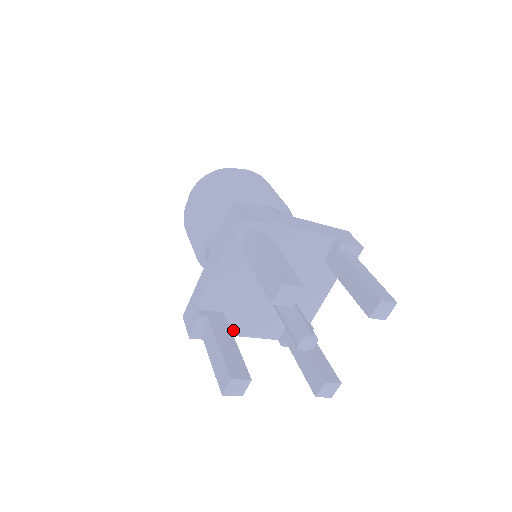
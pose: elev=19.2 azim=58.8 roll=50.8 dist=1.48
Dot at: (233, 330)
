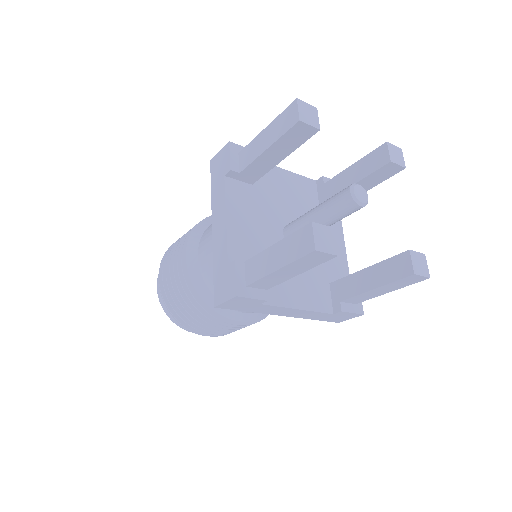
Dot at: (279, 298)
